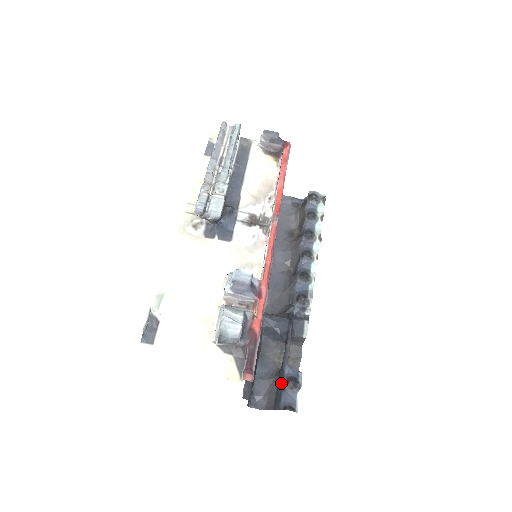
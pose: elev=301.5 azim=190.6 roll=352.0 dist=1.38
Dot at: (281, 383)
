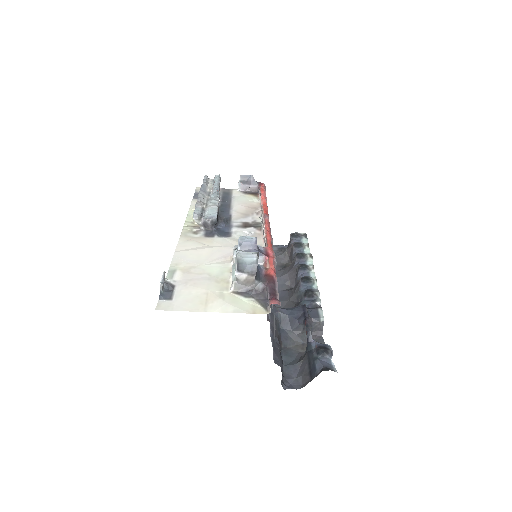
Dot at: (311, 356)
